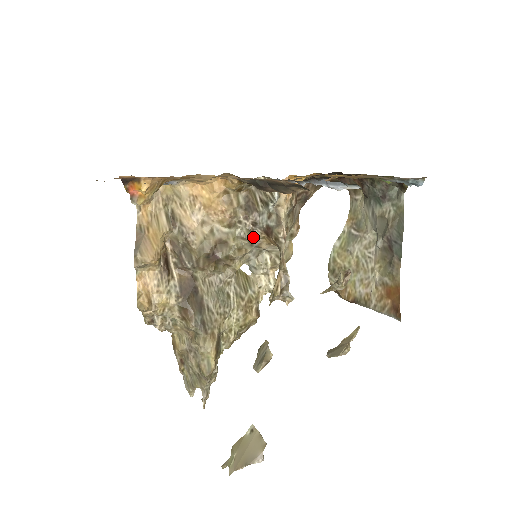
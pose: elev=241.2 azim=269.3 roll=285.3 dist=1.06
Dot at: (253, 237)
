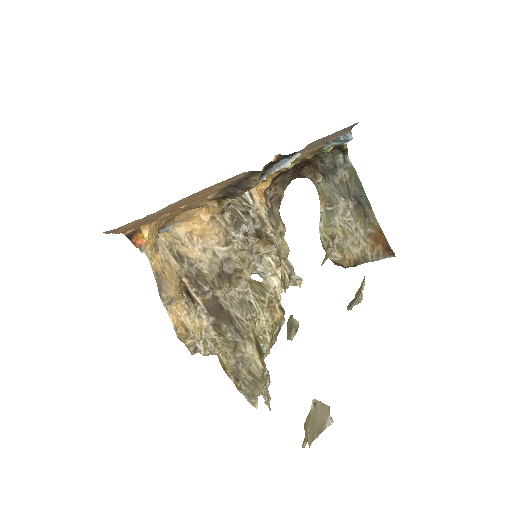
Dot at: (249, 245)
